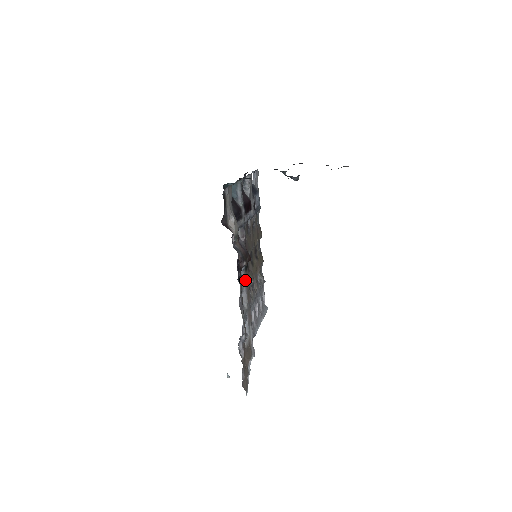
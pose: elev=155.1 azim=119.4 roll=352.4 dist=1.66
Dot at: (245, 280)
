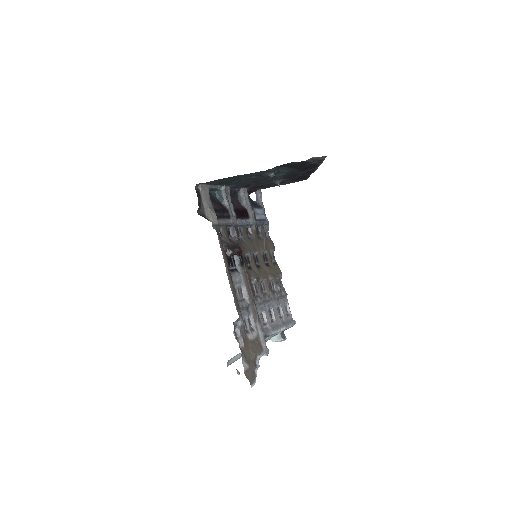
Dot at: (243, 275)
